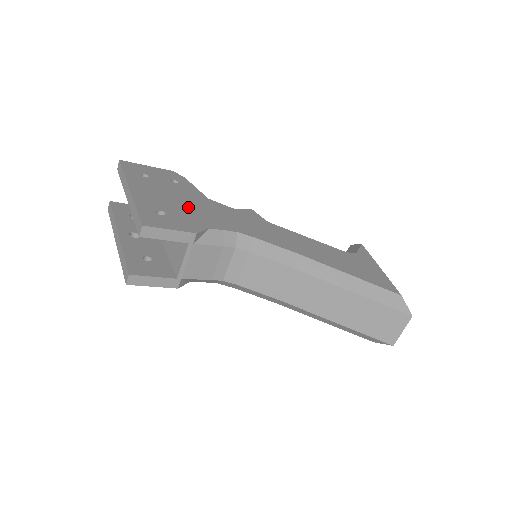
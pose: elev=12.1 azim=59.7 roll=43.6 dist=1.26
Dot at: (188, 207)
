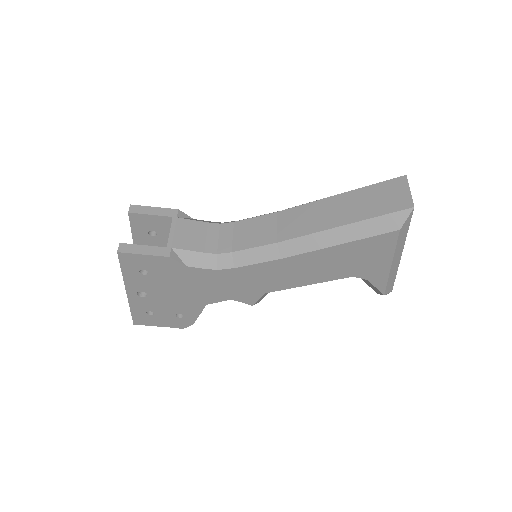
Dot at: occluded
